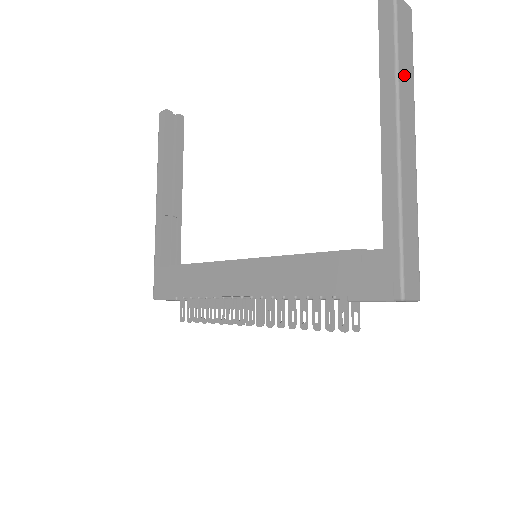
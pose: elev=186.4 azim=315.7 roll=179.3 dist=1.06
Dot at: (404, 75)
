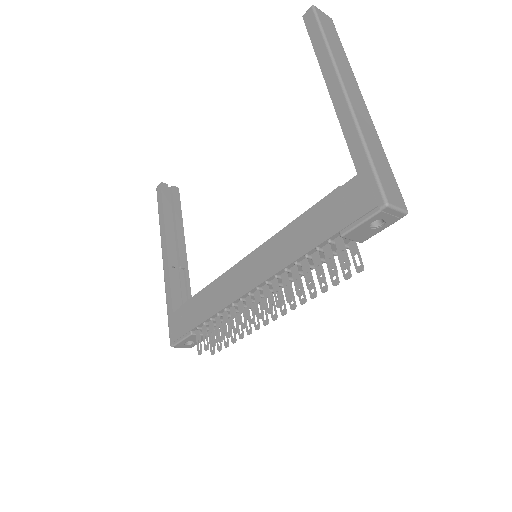
Dot at: (337, 53)
